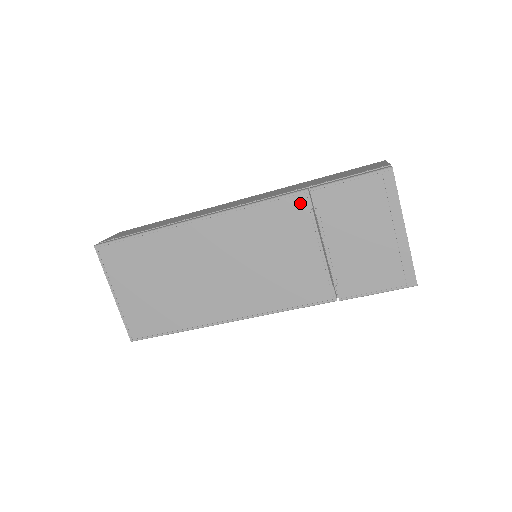
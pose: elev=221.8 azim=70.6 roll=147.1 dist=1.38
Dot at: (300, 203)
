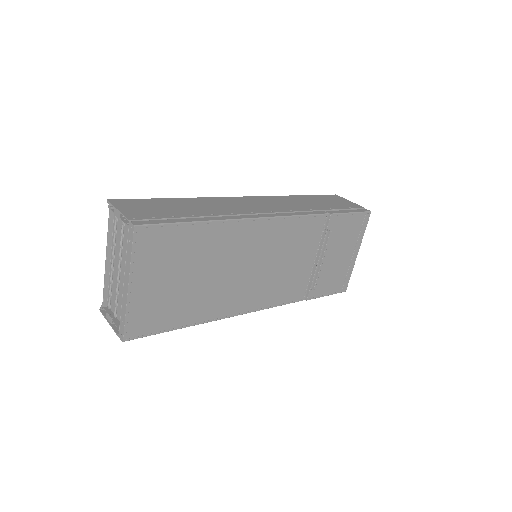
Dot at: (320, 223)
